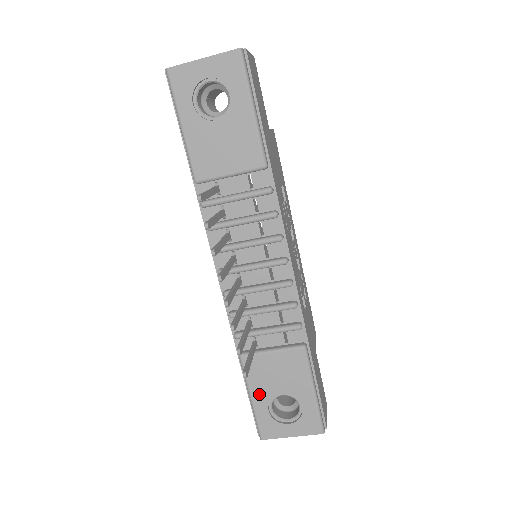
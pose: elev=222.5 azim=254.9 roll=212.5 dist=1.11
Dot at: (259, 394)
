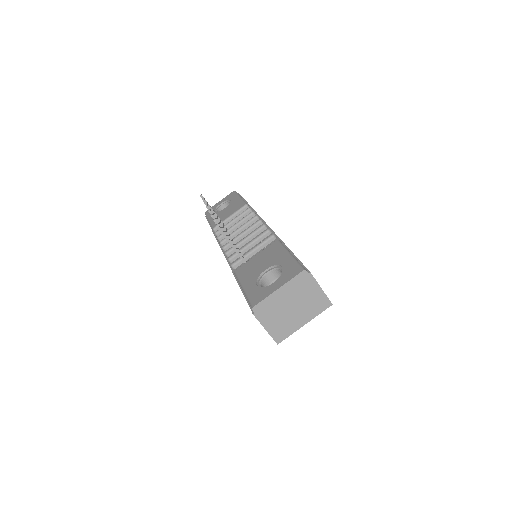
Dot at: (248, 281)
